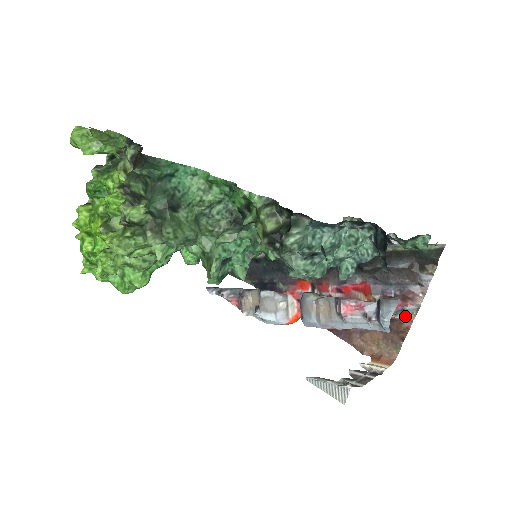
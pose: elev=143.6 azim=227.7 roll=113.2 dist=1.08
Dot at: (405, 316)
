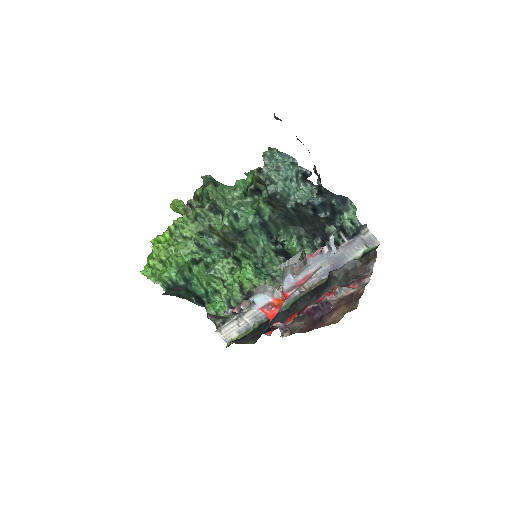
Dot at: (360, 287)
